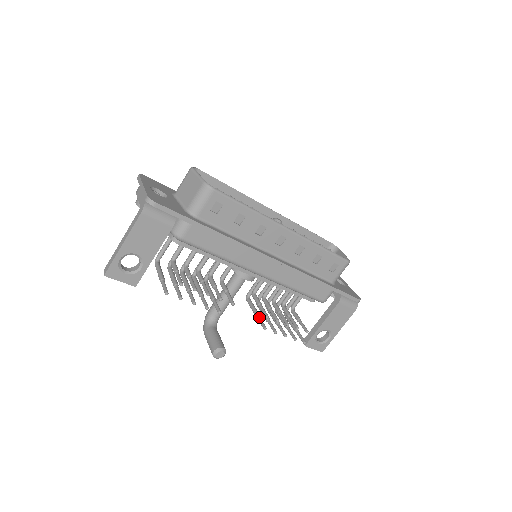
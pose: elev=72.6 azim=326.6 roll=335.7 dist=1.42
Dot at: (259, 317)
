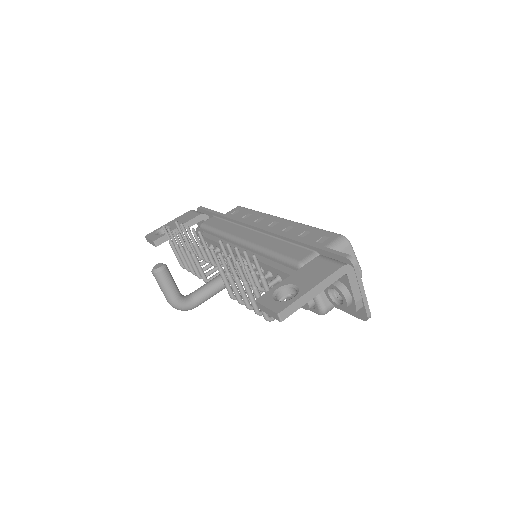
Dot at: (220, 265)
